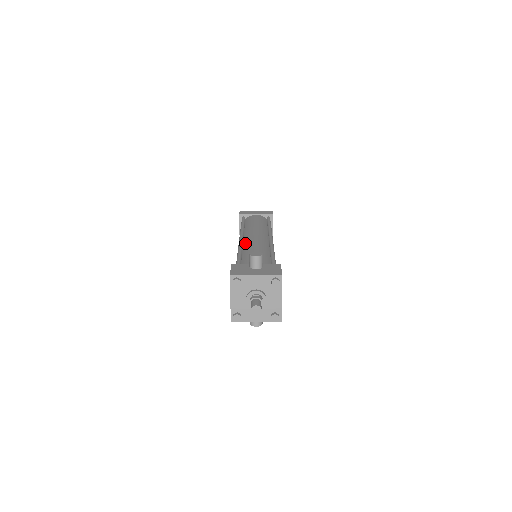
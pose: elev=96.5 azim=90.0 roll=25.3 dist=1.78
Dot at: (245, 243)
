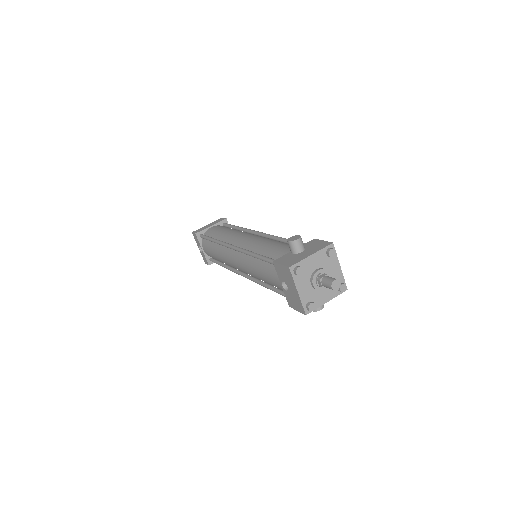
Dot at: (244, 247)
